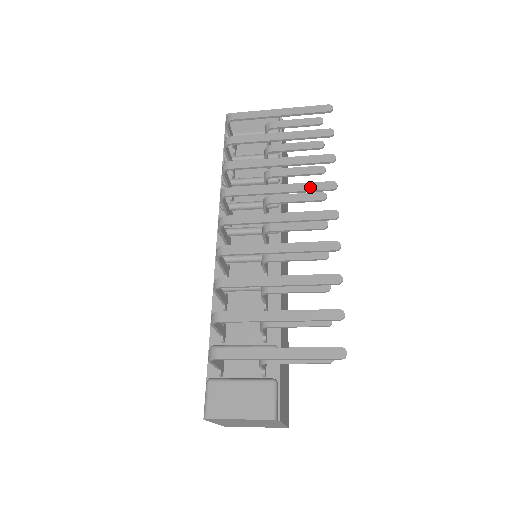
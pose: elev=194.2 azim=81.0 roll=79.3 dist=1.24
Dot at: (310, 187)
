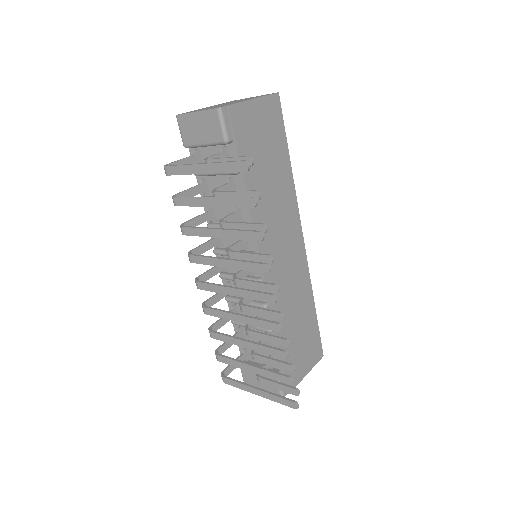
Dot at: (248, 267)
